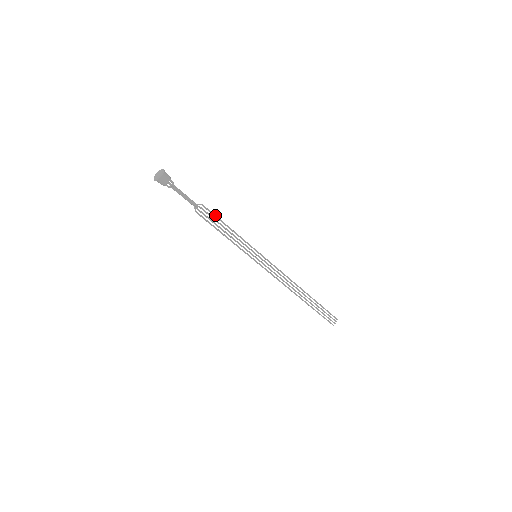
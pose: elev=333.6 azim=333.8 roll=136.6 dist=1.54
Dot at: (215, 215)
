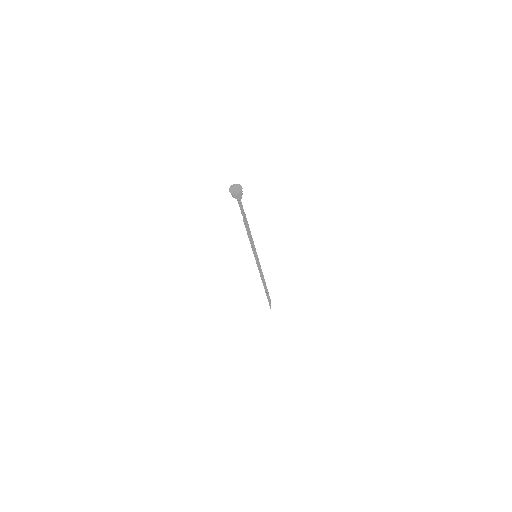
Dot at: occluded
